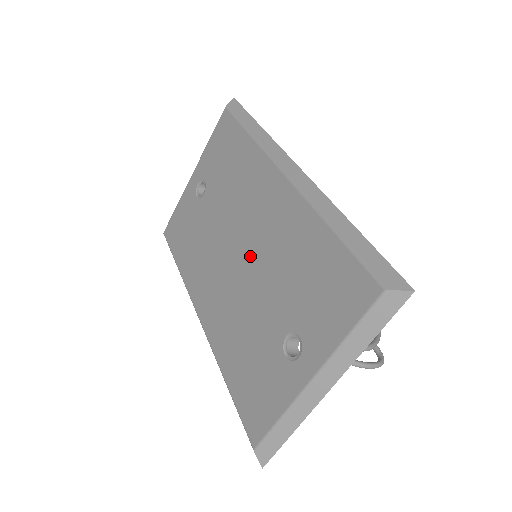
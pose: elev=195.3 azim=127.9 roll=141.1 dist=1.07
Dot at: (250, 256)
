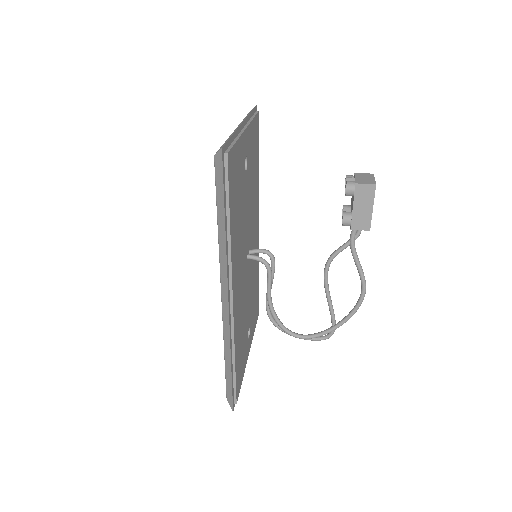
Dot at: occluded
